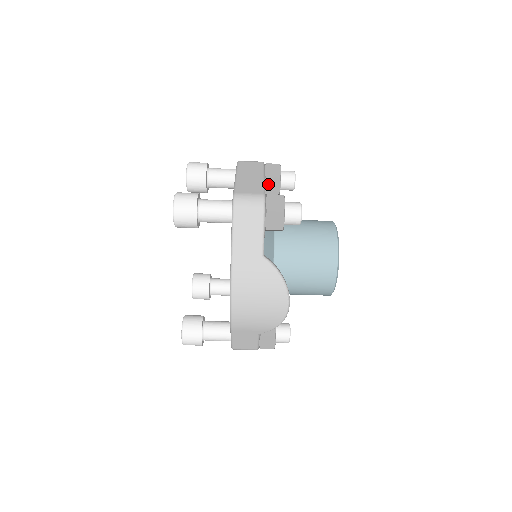
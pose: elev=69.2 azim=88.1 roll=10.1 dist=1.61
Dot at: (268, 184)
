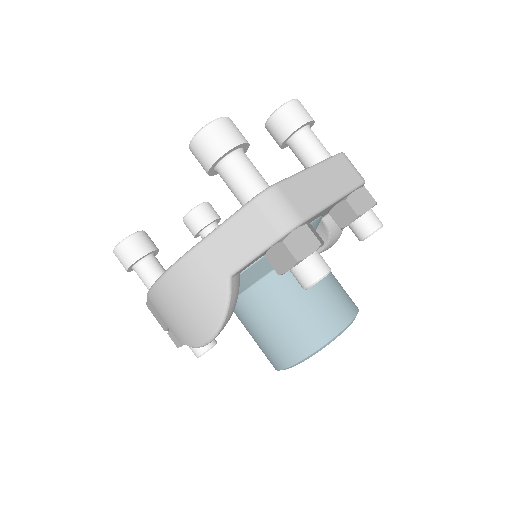
Dot at: (341, 208)
